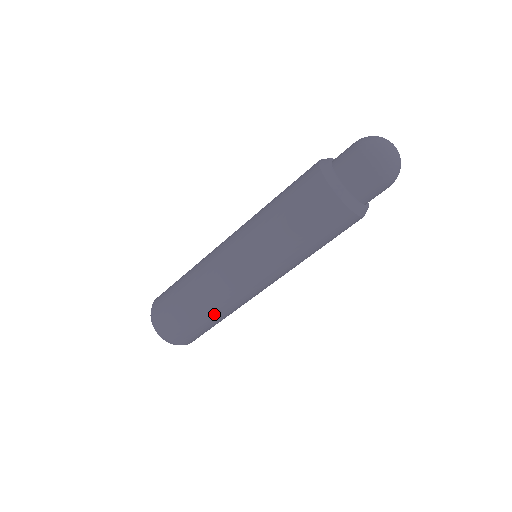
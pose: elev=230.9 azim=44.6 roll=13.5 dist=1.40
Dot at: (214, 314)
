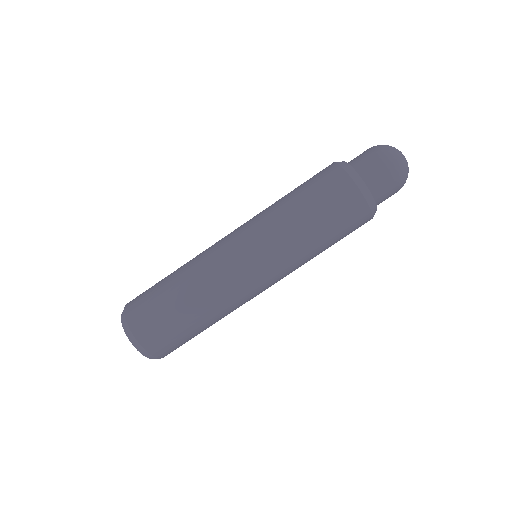
Dot at: (203, 312)
